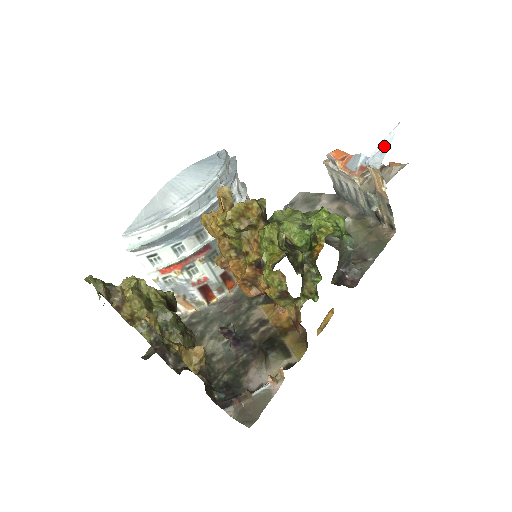
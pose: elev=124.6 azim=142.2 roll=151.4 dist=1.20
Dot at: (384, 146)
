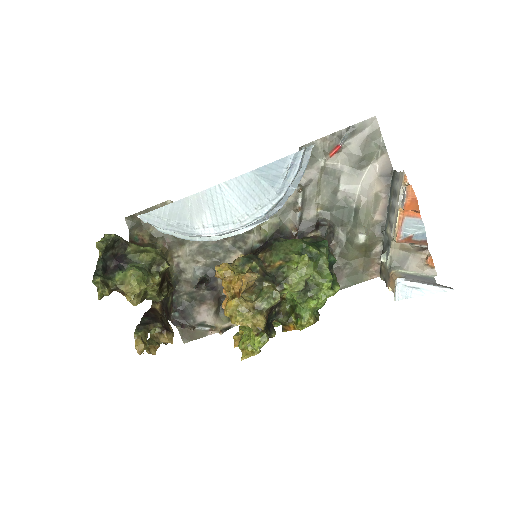
Dot at: (420, 290)
